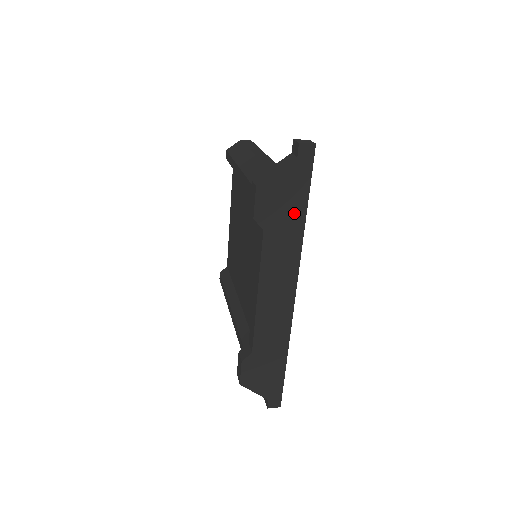
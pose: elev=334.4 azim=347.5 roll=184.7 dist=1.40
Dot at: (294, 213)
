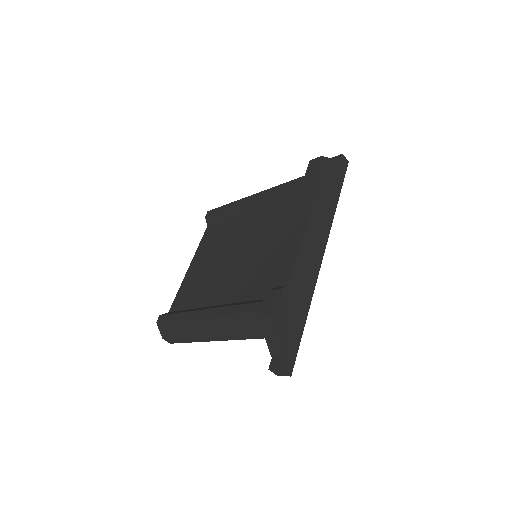
Dot at: (334, 191)
